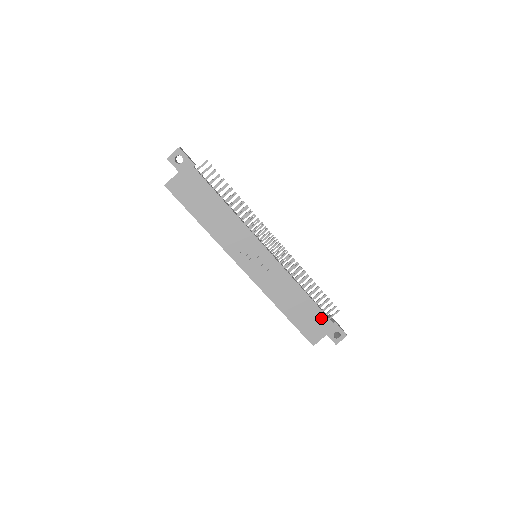
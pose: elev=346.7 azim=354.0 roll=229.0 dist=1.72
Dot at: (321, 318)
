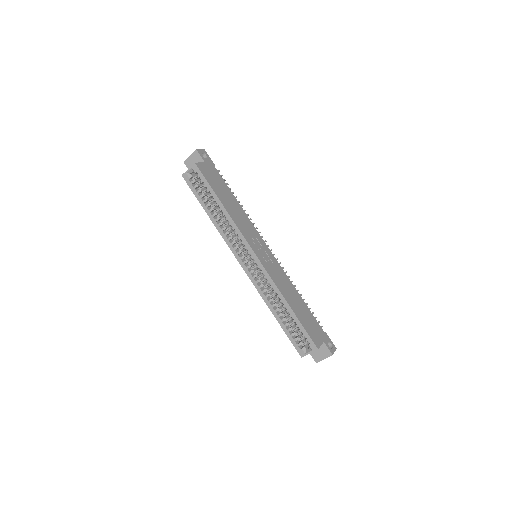
Dot at: (316, 324)
